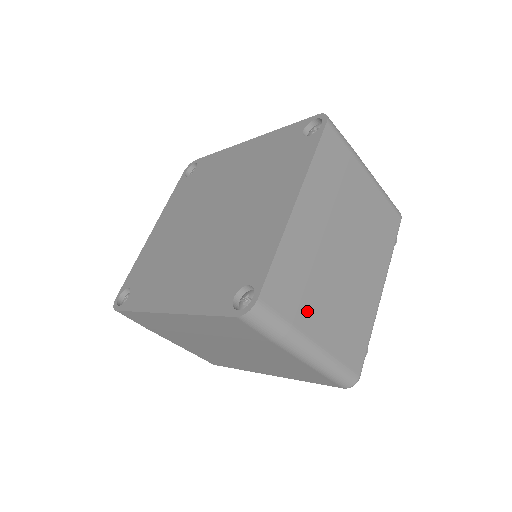
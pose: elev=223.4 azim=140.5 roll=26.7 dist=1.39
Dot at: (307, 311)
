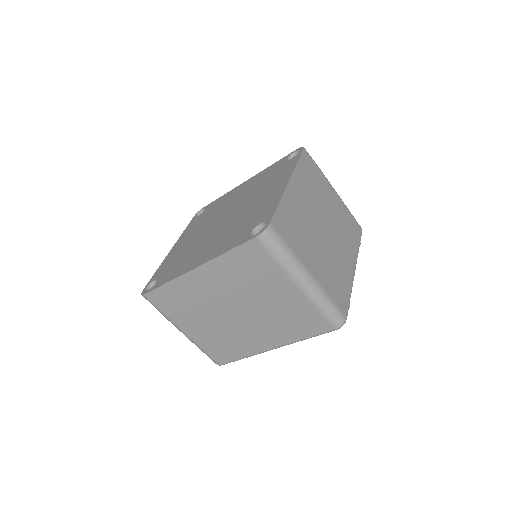
Dot at: (303, 249)
